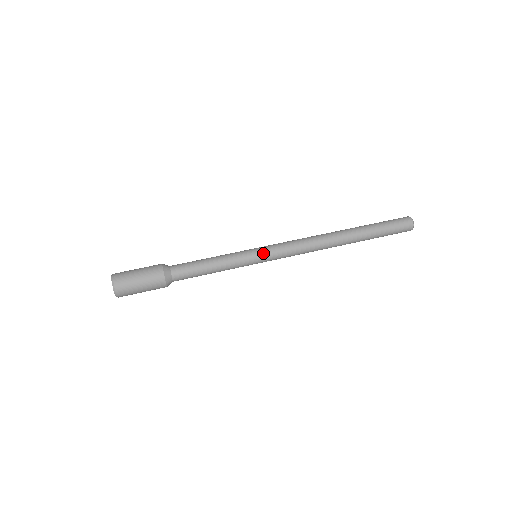
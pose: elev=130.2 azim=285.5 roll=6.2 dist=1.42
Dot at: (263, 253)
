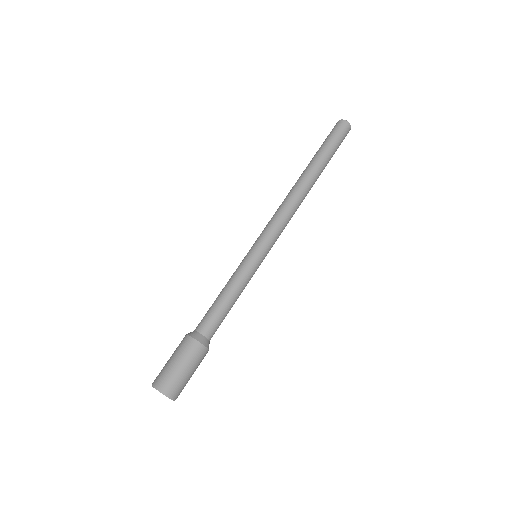
Dot at: (262, 249)
